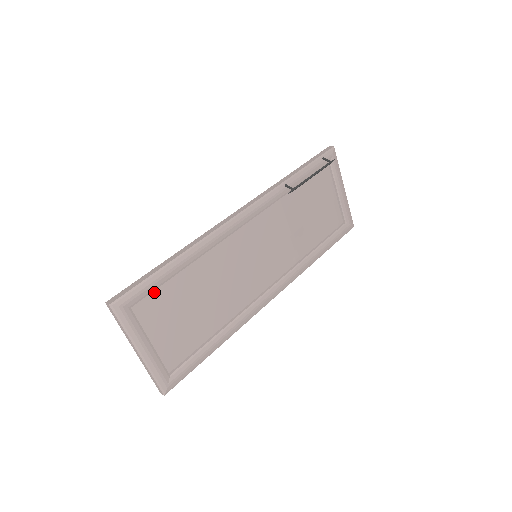
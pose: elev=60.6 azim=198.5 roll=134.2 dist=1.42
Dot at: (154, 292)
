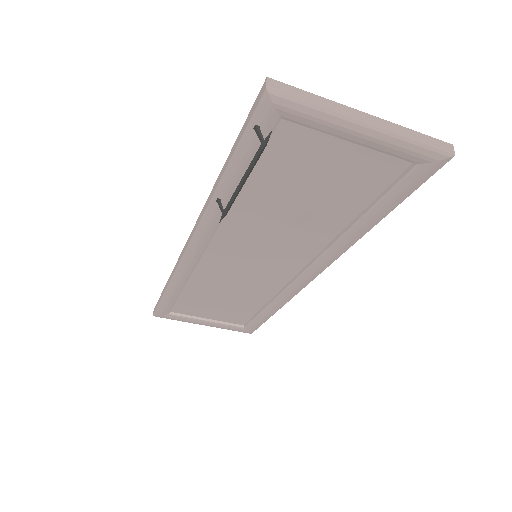
Dot at: (177, 303)
